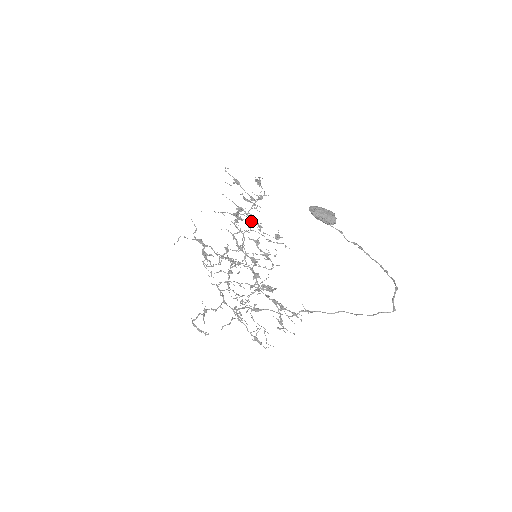
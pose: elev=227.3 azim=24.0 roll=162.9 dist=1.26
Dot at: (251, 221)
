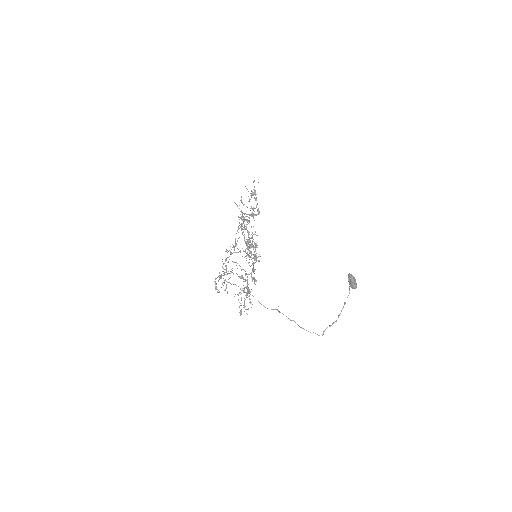
Dot at: occluded
